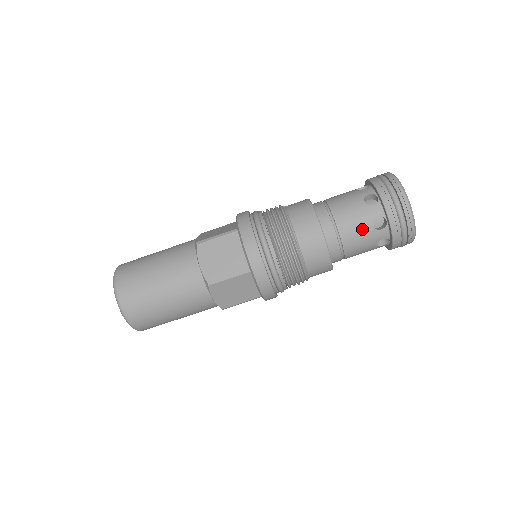
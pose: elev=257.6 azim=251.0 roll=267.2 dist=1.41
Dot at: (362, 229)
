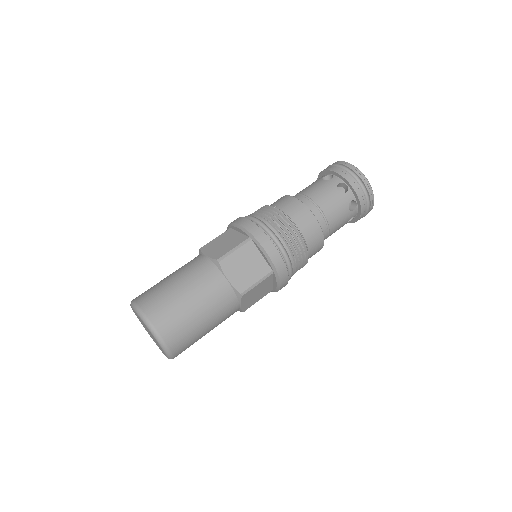
Dot at: (342, 214)
